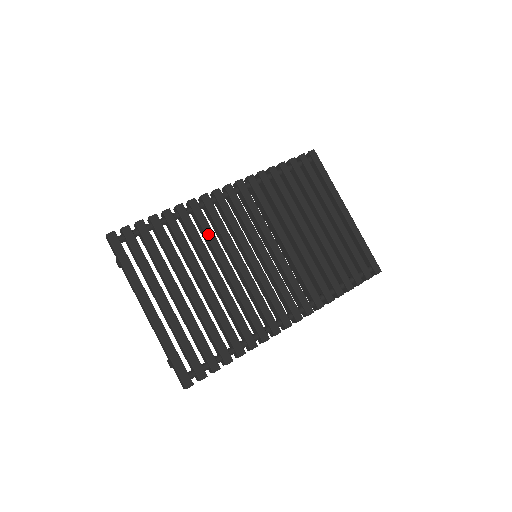
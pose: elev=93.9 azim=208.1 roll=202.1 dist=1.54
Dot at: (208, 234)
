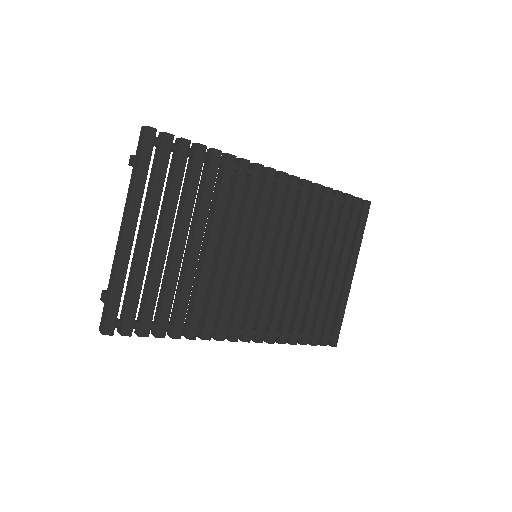
Dot at: (235, 204)
